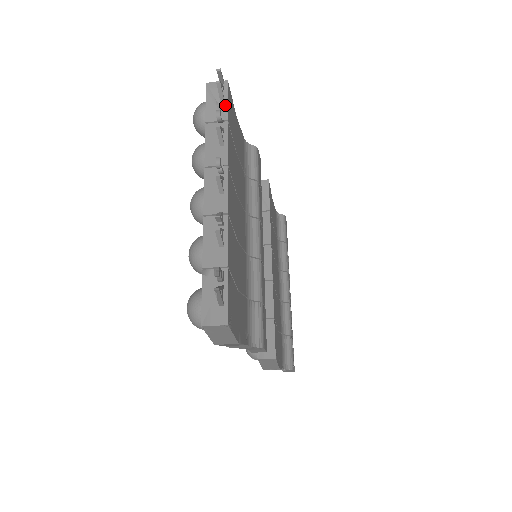
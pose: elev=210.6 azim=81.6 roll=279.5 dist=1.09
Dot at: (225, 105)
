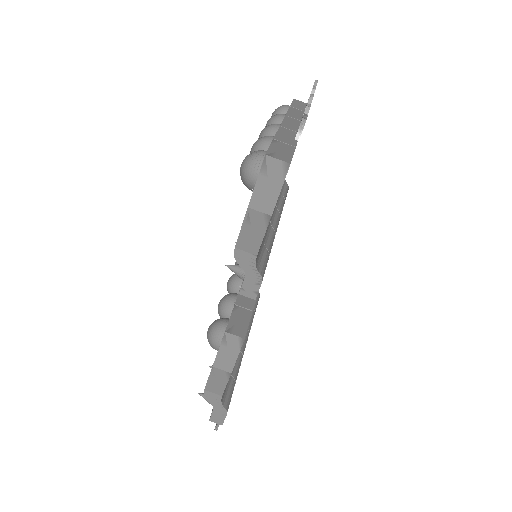
Dot at: occluded
